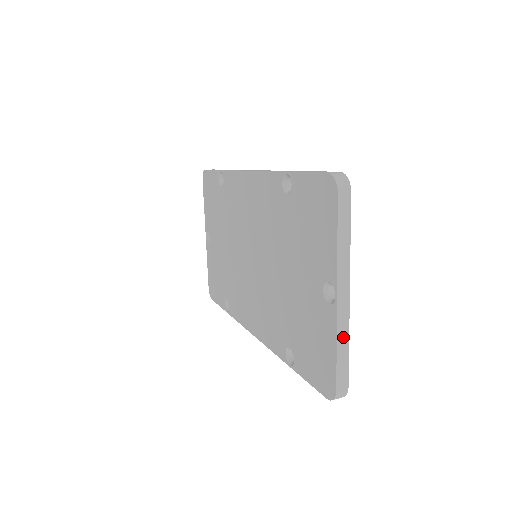
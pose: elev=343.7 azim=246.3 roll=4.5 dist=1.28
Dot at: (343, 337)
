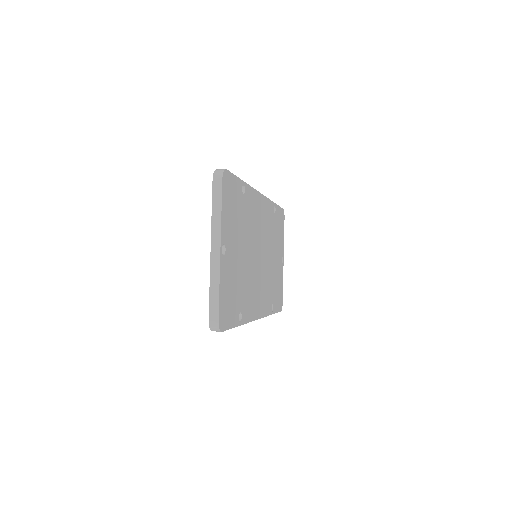
Dot at: (215, 280)
